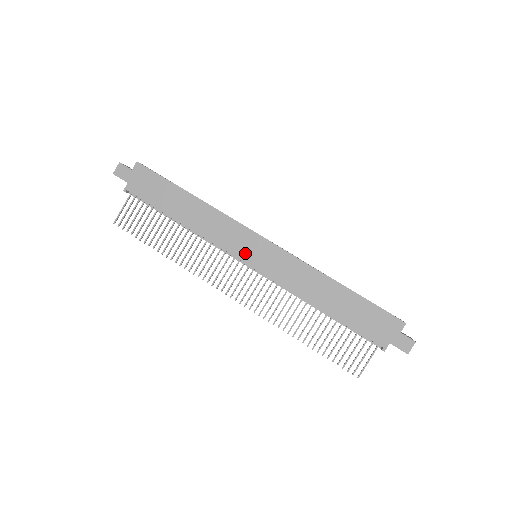
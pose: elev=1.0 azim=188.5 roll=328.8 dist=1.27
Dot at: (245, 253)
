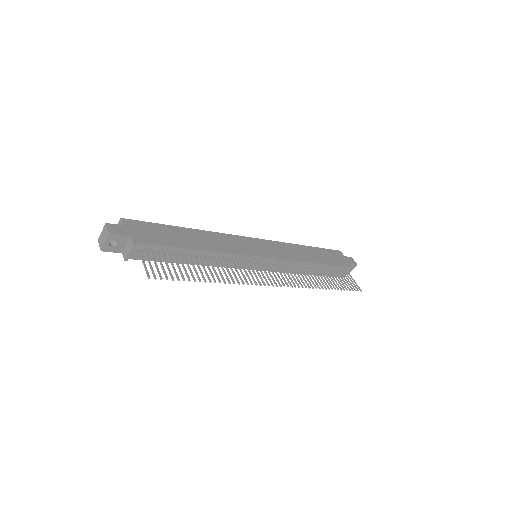
Dot at: (255, 251)
